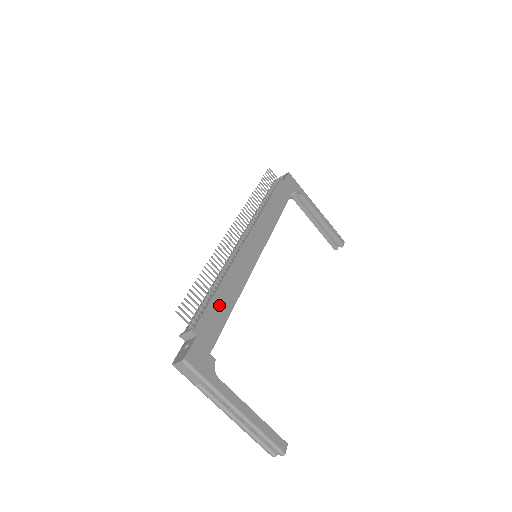
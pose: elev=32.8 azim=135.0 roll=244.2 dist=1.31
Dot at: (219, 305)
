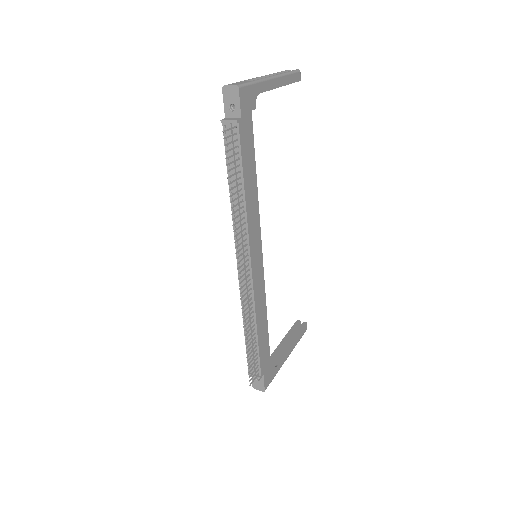
Dot at: (262, 342)
